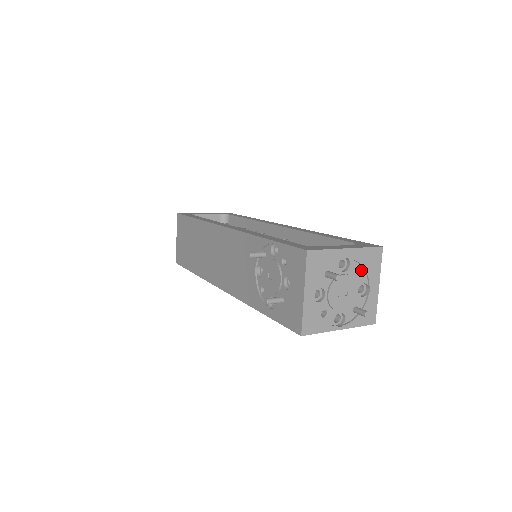
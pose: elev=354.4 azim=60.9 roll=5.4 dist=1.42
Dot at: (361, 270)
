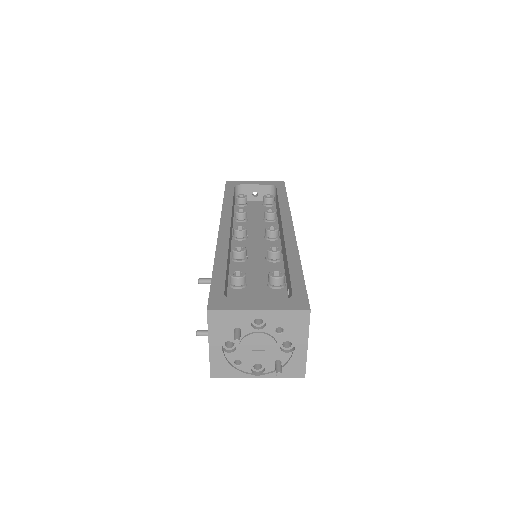
Dot at: (283, 329)
